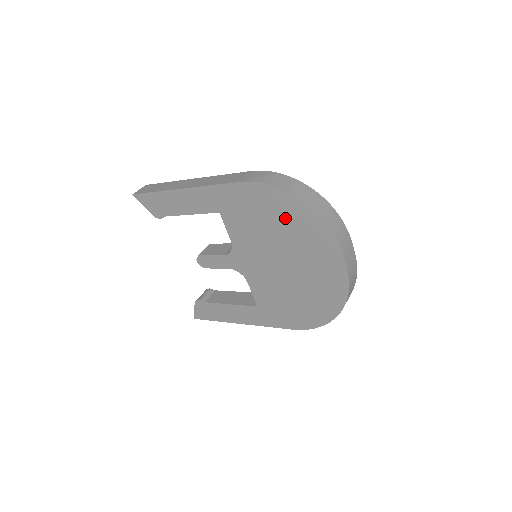
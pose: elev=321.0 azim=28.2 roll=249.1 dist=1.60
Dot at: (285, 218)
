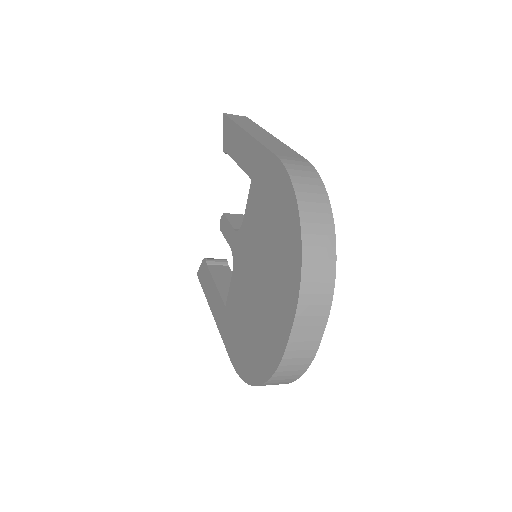
Dot at: (281, 230)
